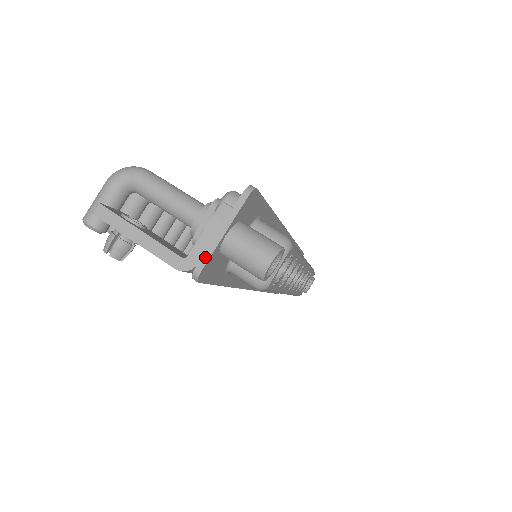
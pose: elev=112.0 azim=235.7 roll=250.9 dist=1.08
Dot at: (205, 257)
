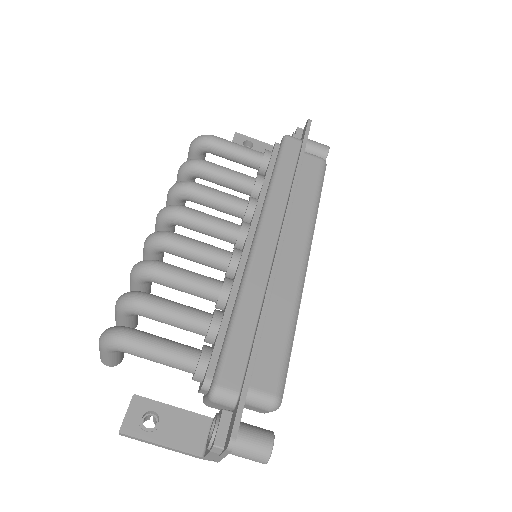
Dot at: (217, 460)
